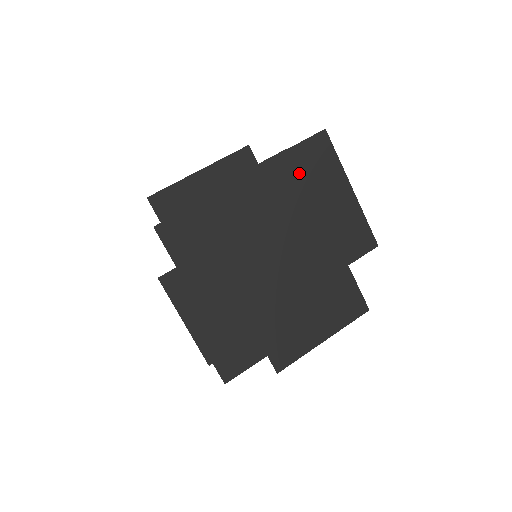
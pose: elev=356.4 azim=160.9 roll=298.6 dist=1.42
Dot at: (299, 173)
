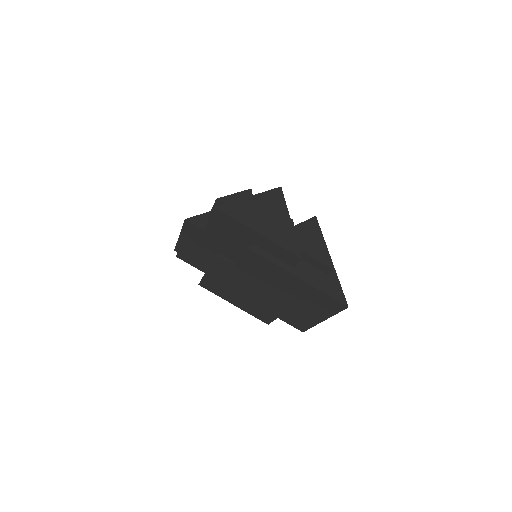
Dot at: (305, 293)
